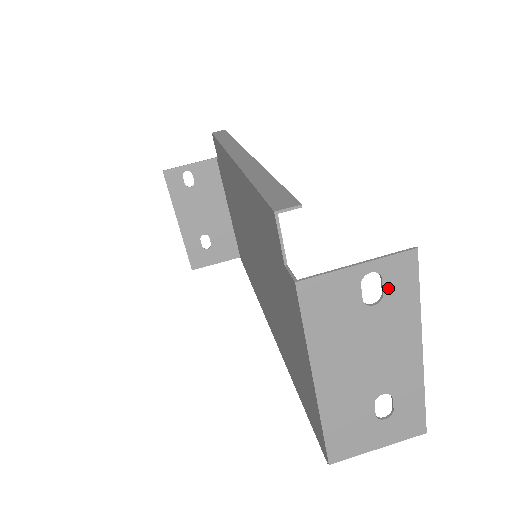
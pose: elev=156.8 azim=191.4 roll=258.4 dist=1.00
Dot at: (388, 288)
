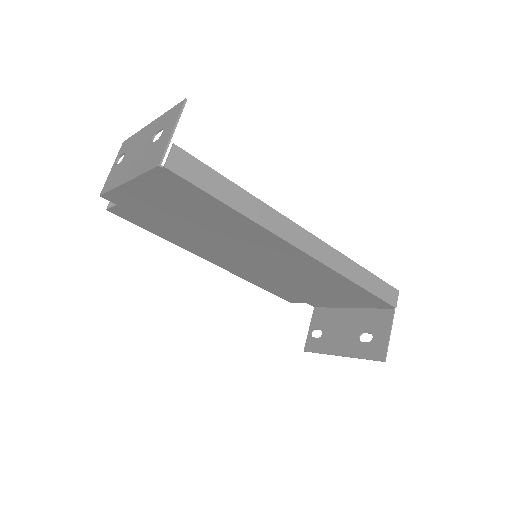
Dot at: (124, 152)
